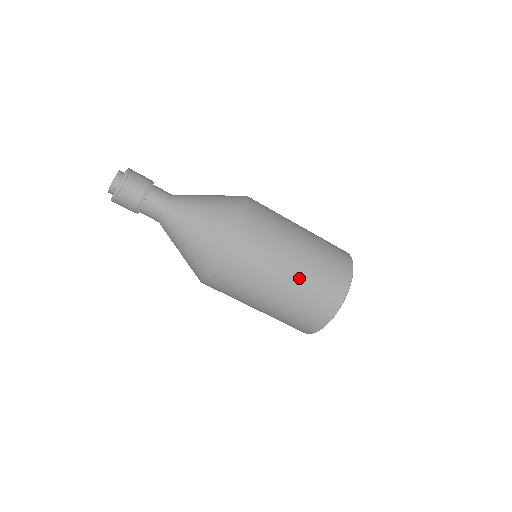
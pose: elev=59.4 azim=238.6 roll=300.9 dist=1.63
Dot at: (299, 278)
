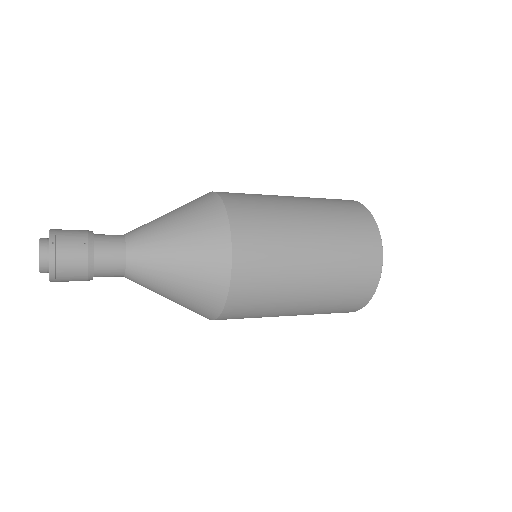
Dot at: (305, 313)
